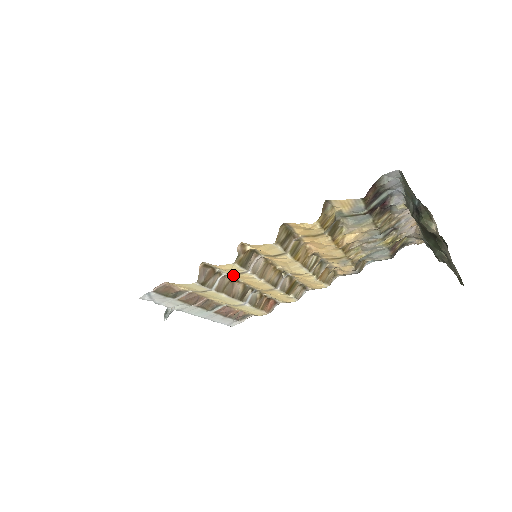
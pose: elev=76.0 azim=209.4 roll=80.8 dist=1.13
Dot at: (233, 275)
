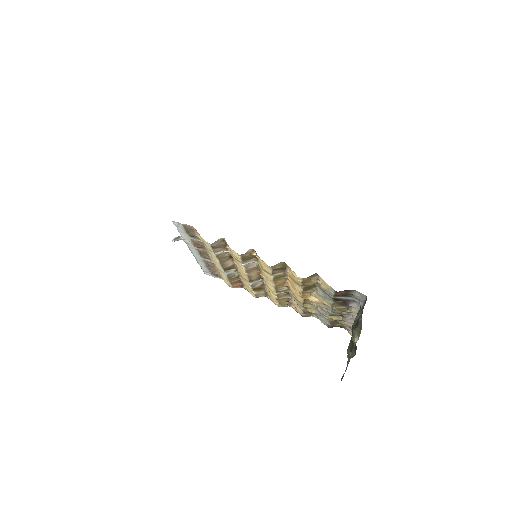
Dot at: (233, 257)
